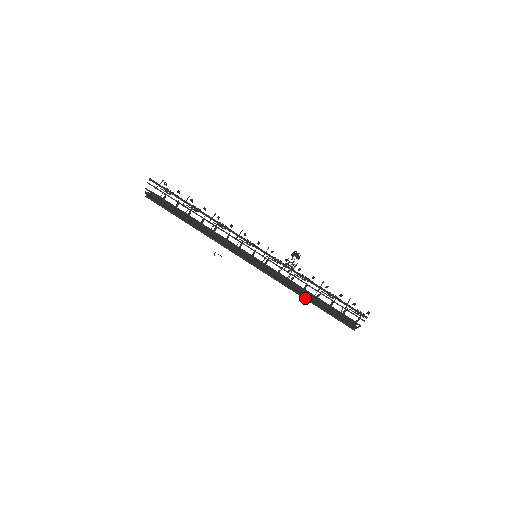
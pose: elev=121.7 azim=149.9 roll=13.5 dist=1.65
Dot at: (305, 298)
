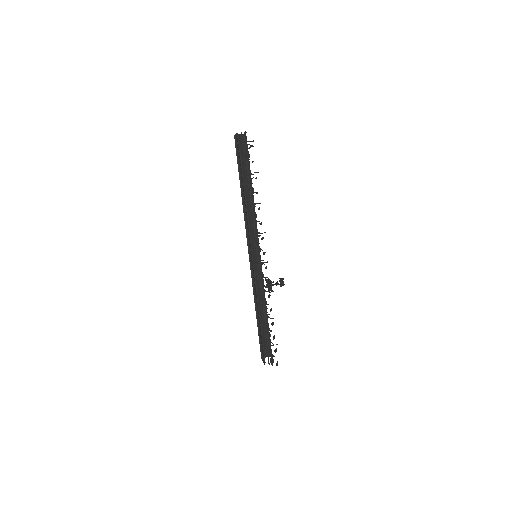
Dot at: occluded
